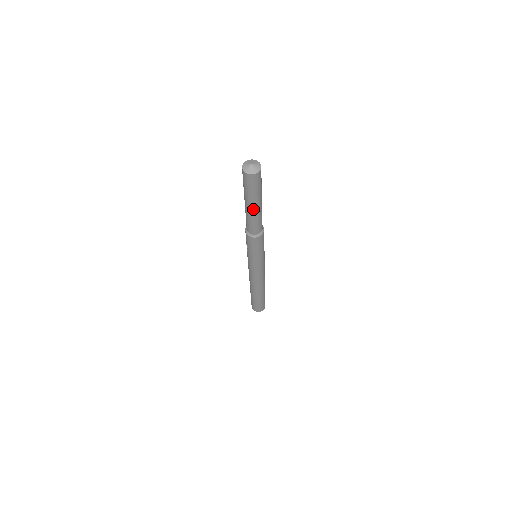
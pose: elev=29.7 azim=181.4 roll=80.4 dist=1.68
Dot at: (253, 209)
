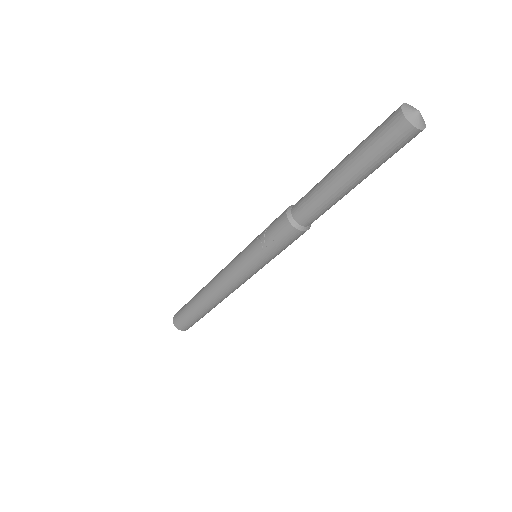
Dot at: (352, 187)
